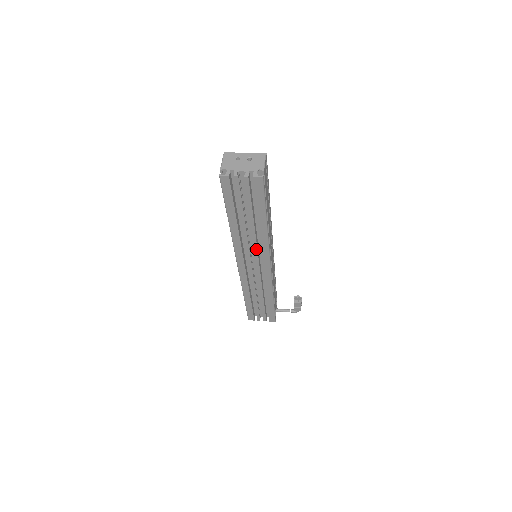
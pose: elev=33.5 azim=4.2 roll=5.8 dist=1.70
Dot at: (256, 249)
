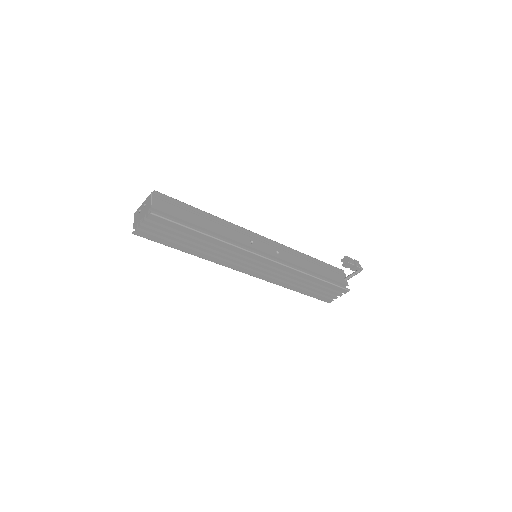
Dot at: (234, 255)
